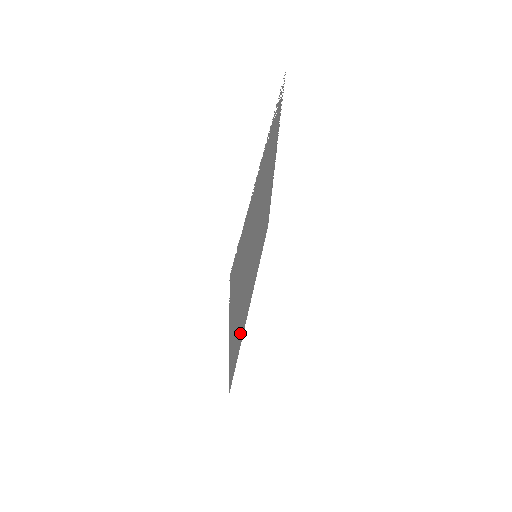
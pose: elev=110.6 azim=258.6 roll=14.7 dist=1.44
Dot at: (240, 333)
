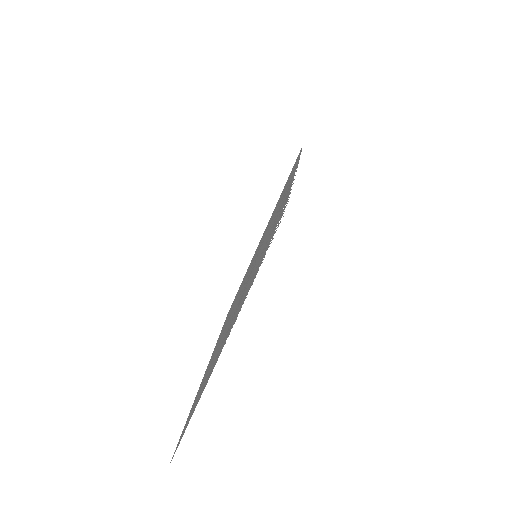
Dot at: (235, 298)
